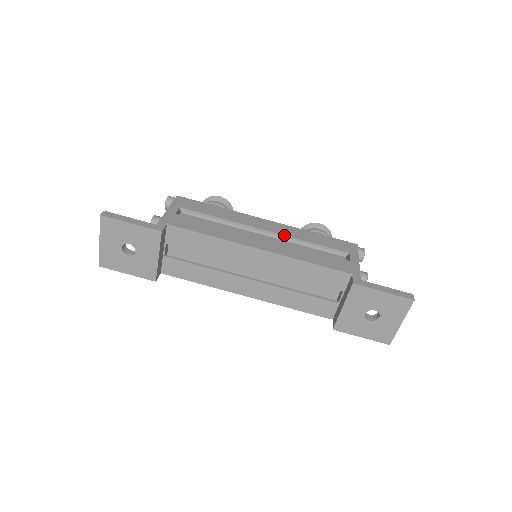
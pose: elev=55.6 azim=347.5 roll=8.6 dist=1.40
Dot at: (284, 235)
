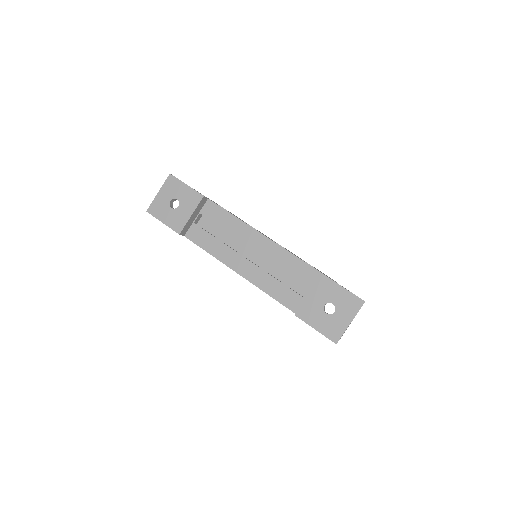
Dot at: occluded
